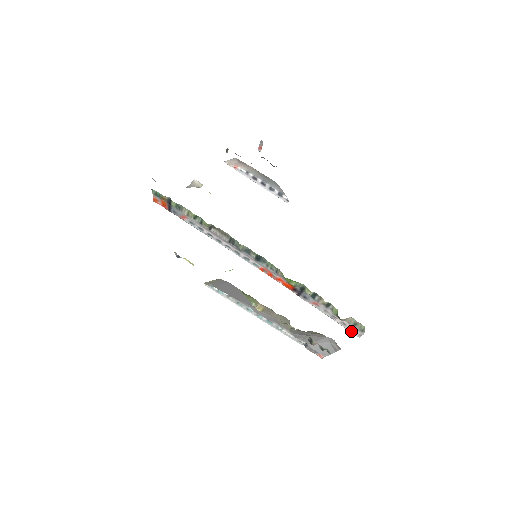
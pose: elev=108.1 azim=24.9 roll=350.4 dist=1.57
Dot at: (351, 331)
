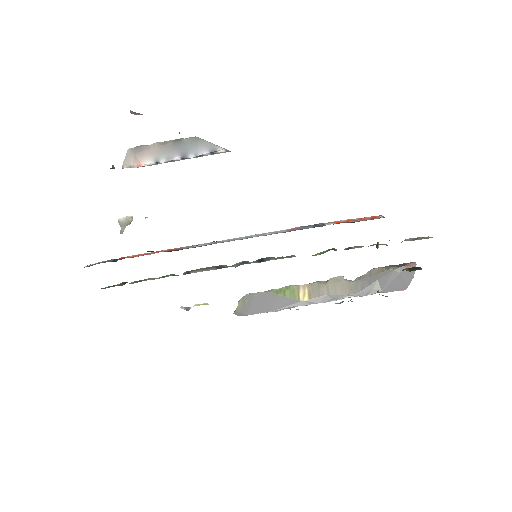
Dot at: occluded
